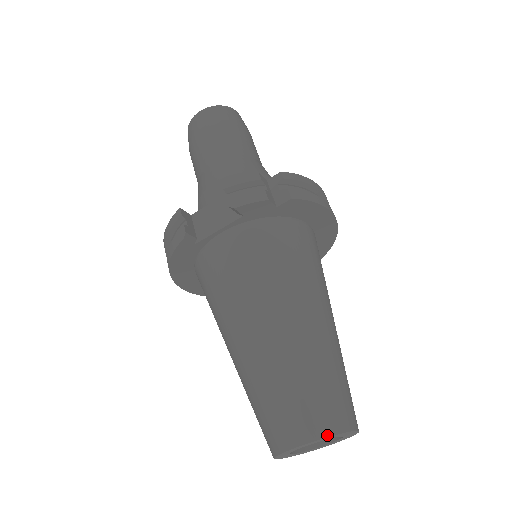
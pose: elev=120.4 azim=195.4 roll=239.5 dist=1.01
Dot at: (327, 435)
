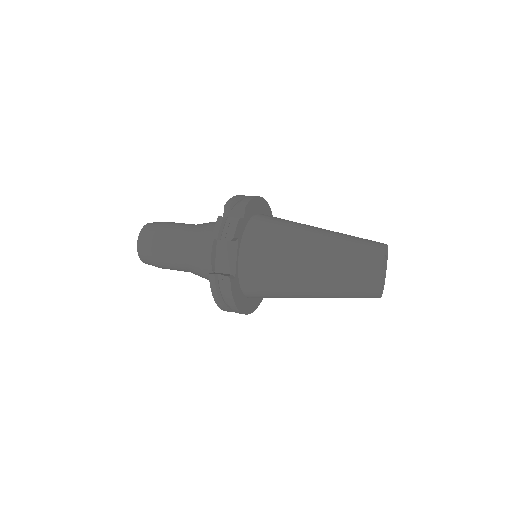
Dot at: (383, 256)
